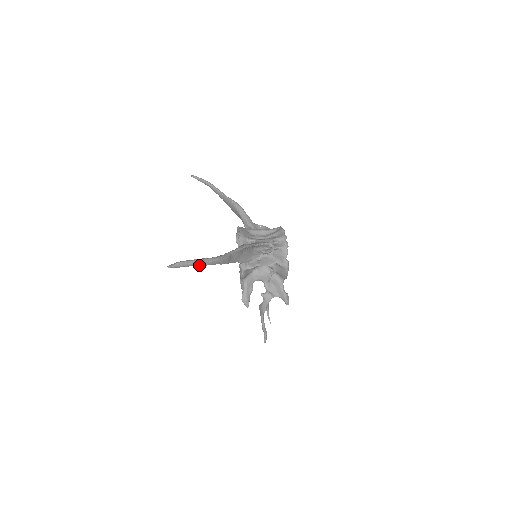
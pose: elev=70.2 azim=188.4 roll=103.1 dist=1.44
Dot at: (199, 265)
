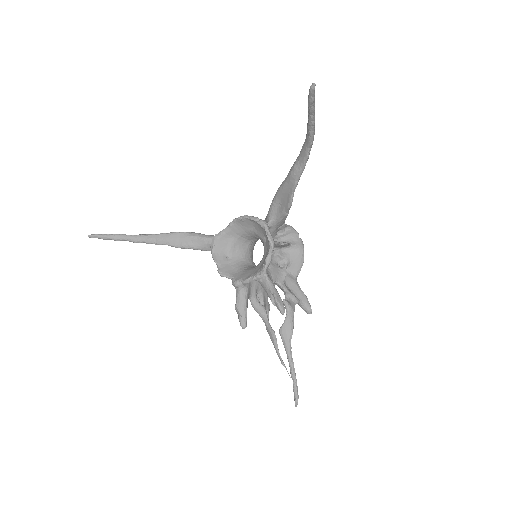
Dot at: (314, 122)
